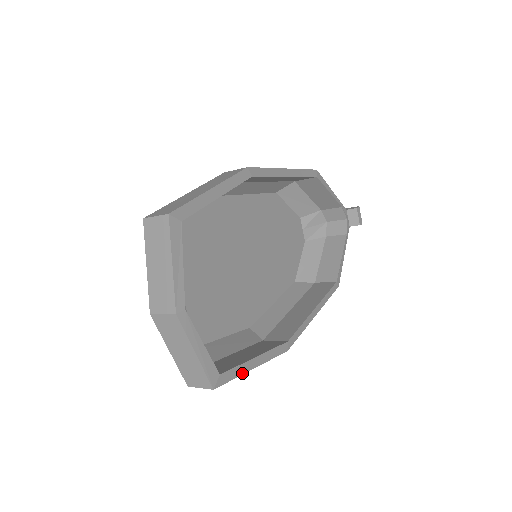
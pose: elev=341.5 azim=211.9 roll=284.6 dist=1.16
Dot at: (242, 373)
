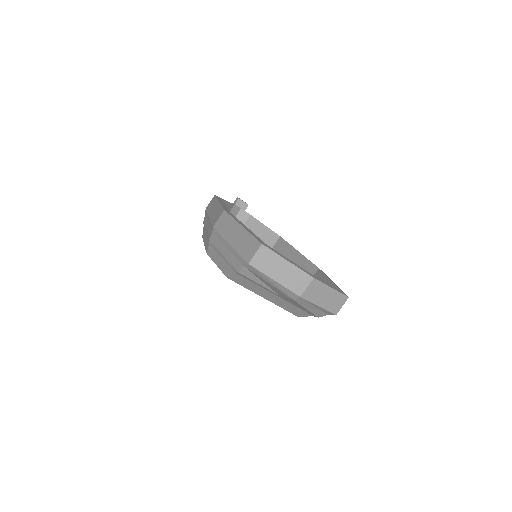
Dot at: occluded
